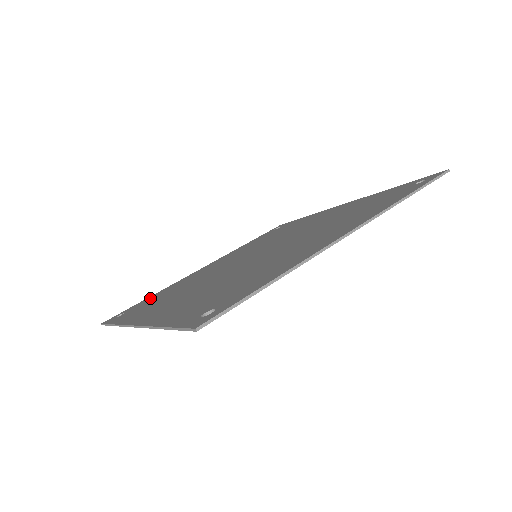
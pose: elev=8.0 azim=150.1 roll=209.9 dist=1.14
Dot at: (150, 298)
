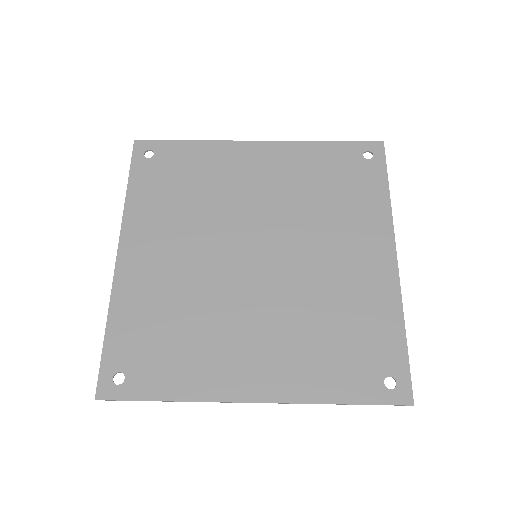
Dot at: (125, 336)
